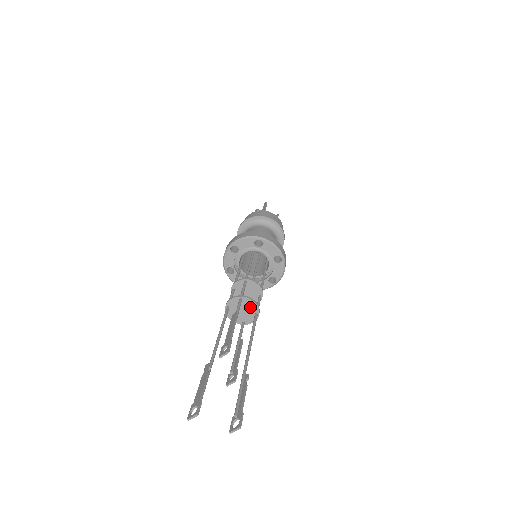
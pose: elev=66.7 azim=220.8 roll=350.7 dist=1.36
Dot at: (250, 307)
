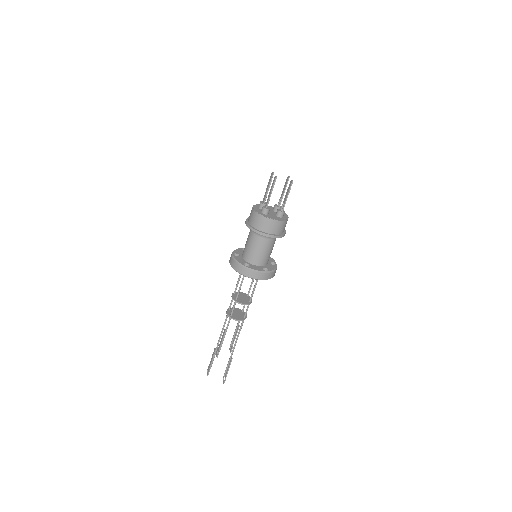
Dot at: (238, 318)
